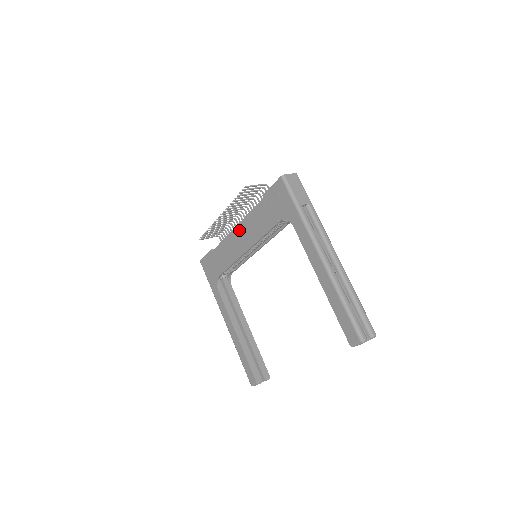
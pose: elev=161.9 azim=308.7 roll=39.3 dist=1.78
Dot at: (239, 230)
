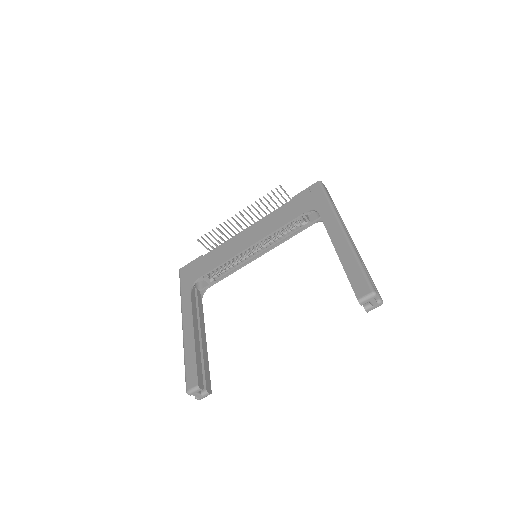
Dot at: (250, 230)
